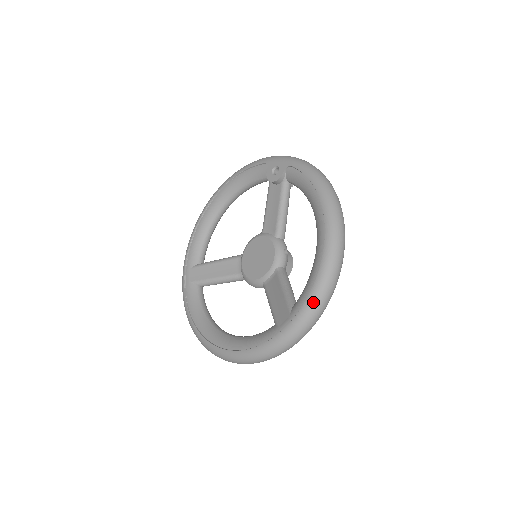
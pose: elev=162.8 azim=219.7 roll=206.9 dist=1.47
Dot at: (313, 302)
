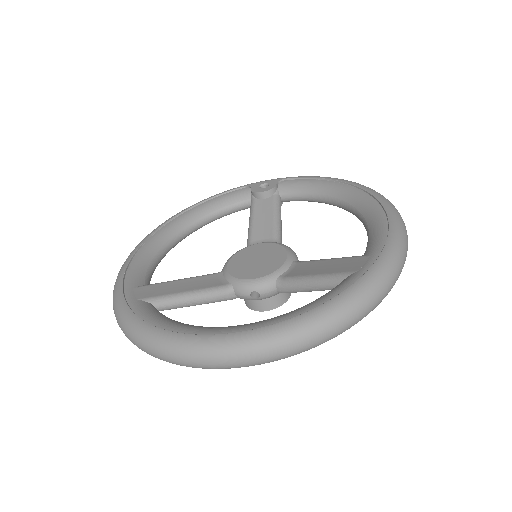
Dot at: (399, 234)
